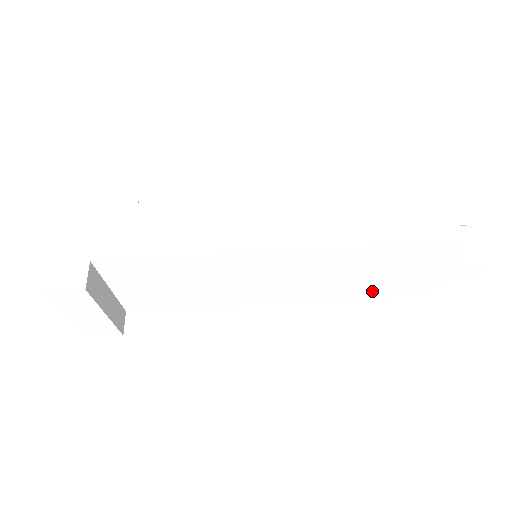
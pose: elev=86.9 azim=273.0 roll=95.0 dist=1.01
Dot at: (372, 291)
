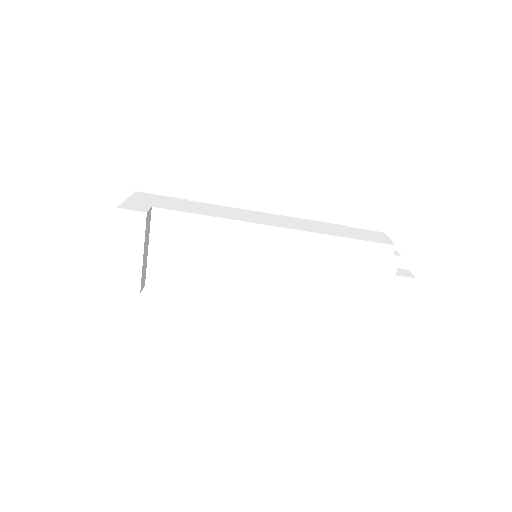
Dot at: (337, 301)
